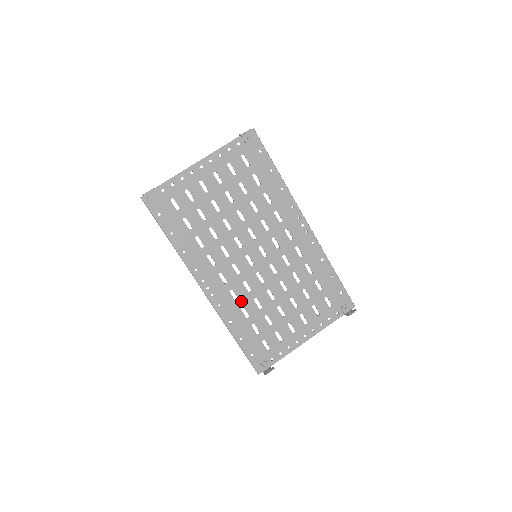
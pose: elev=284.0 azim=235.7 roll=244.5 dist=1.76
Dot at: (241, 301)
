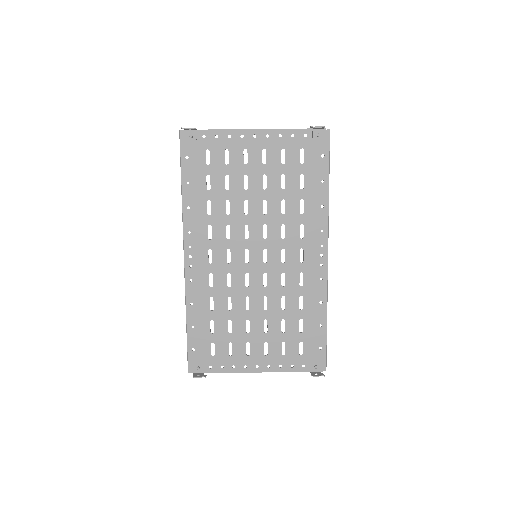
Dot at: (215, 290)
